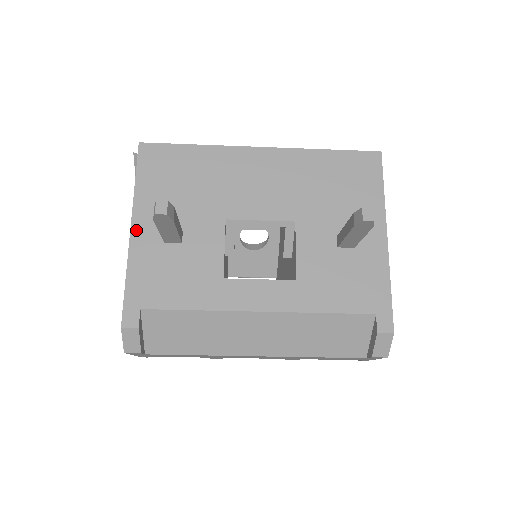
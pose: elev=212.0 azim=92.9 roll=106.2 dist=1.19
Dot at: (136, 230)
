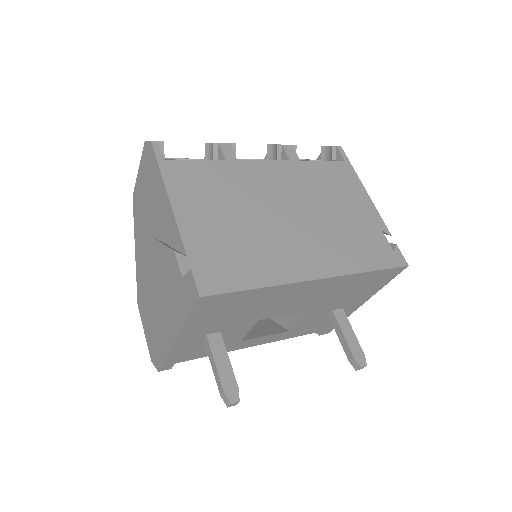
Dot at: (181, 340)
